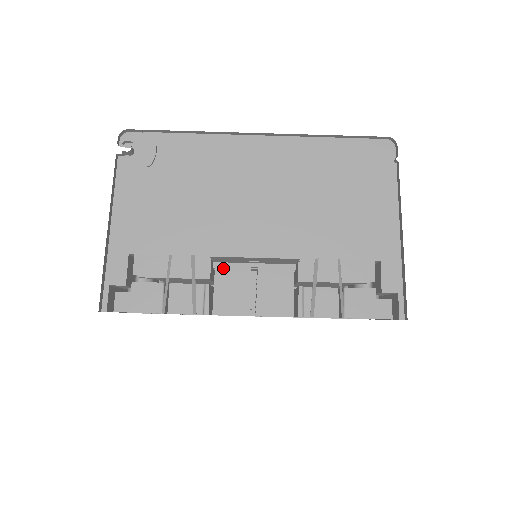
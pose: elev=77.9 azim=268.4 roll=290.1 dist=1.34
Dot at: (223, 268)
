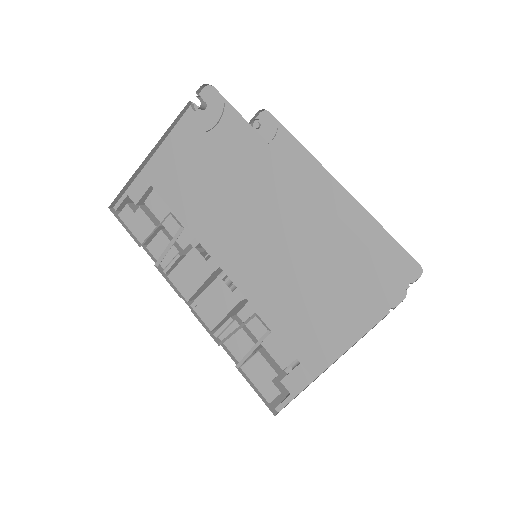
Dot at: (196, 254)
